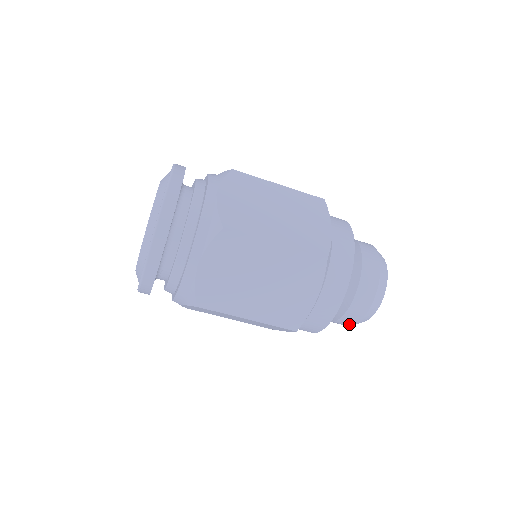
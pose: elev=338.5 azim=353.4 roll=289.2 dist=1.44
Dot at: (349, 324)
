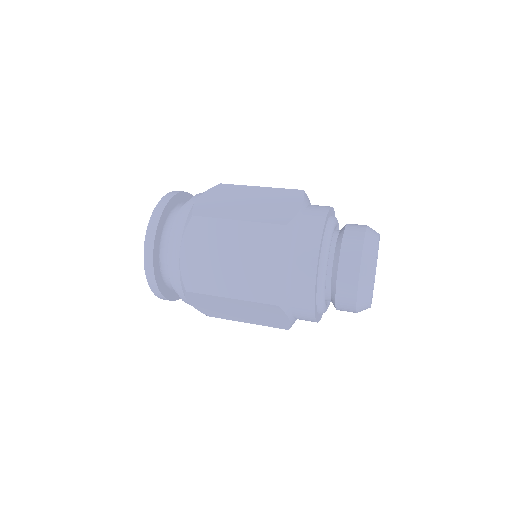
Dot at: occluded
